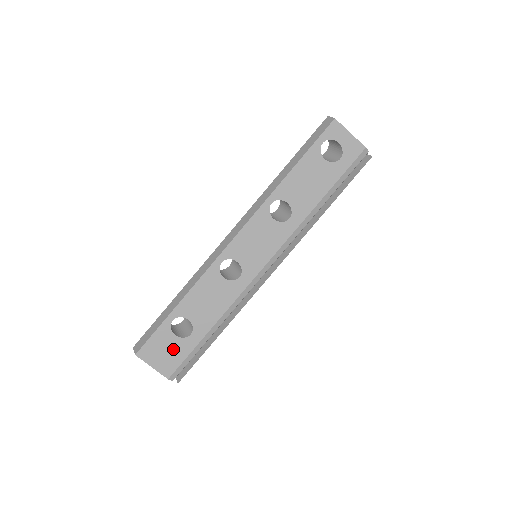
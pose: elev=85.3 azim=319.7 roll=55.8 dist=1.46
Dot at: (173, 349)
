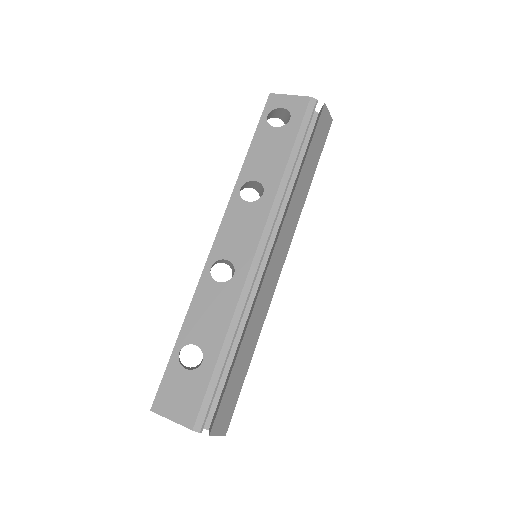
Dot at: (188, 388)
